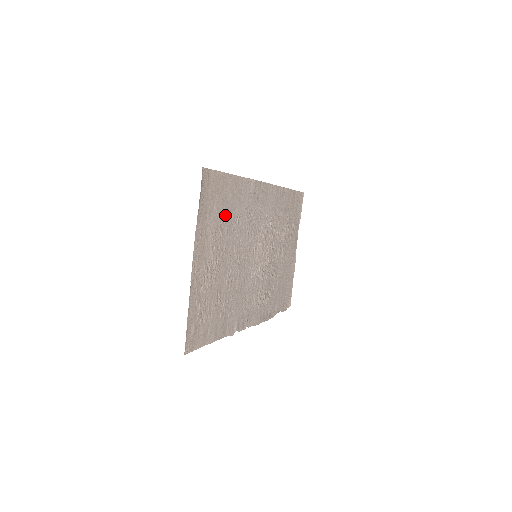
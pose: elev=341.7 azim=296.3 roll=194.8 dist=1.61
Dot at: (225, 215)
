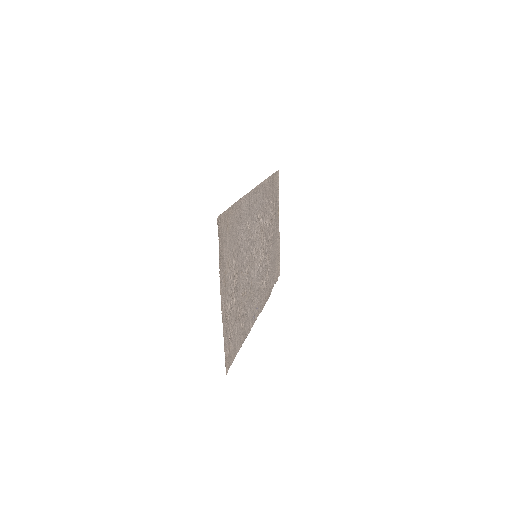
Dot at: (234, 242)
